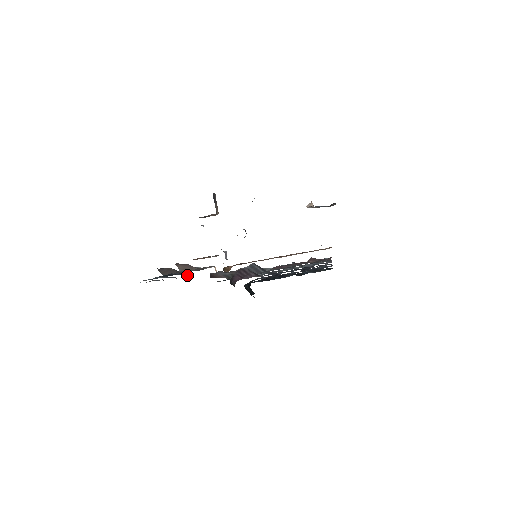
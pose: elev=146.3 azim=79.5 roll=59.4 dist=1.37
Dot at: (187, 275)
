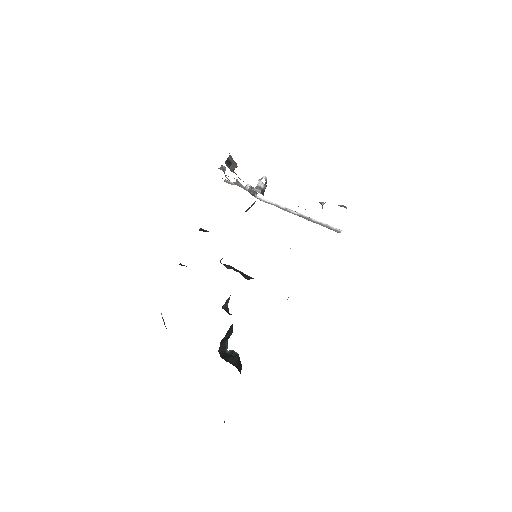
Dot at: occluded
